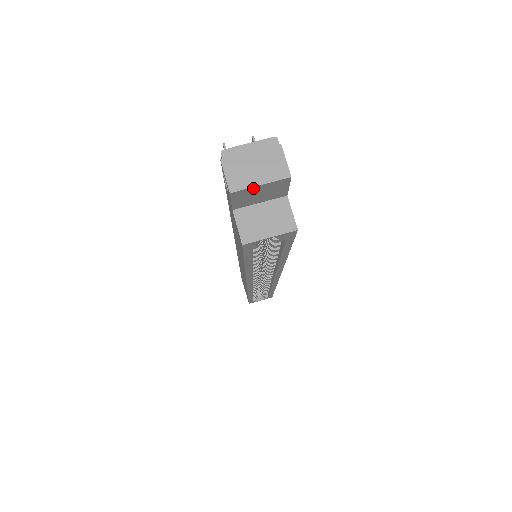
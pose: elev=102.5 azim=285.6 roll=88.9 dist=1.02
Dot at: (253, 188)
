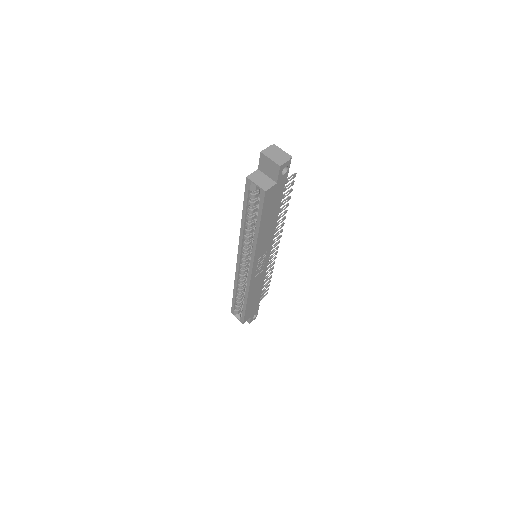
Dot at: (268, 158)
